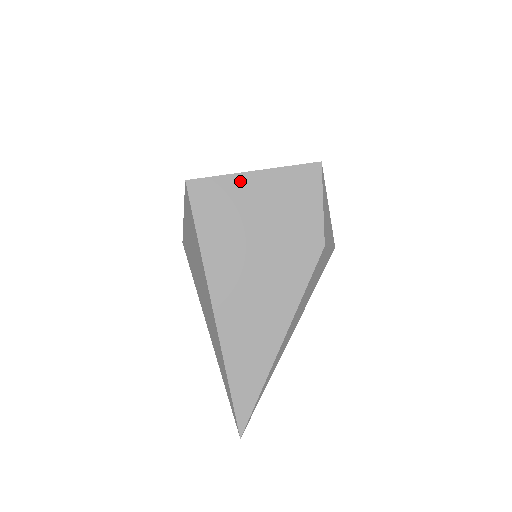
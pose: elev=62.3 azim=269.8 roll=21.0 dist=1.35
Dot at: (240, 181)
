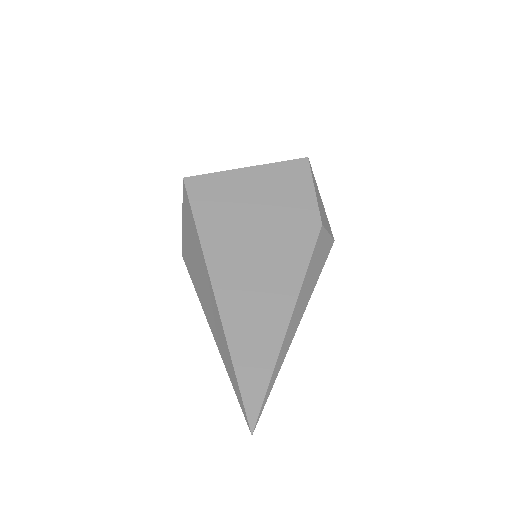
Dot at: (234, 176)
